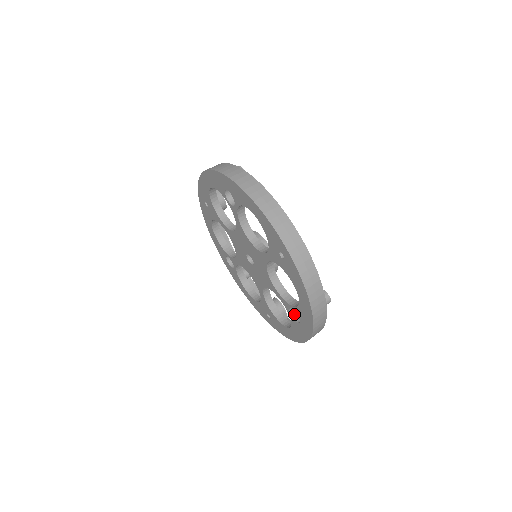
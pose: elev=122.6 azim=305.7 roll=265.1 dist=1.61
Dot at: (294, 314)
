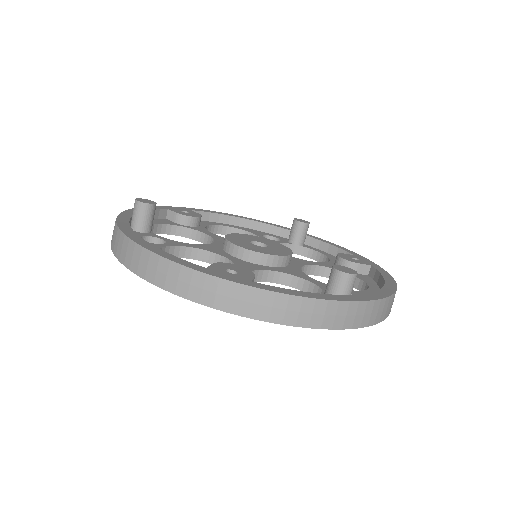
Dot at: occluded
